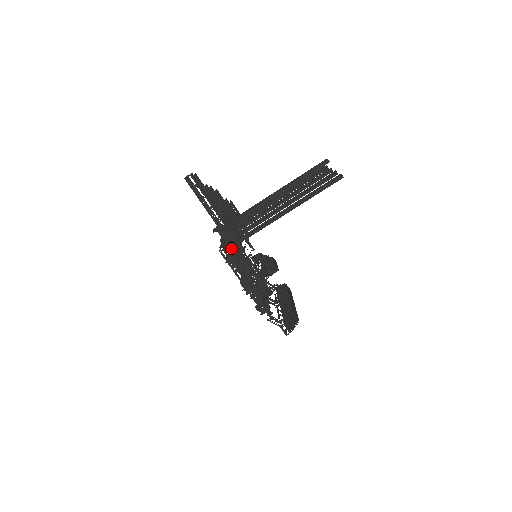
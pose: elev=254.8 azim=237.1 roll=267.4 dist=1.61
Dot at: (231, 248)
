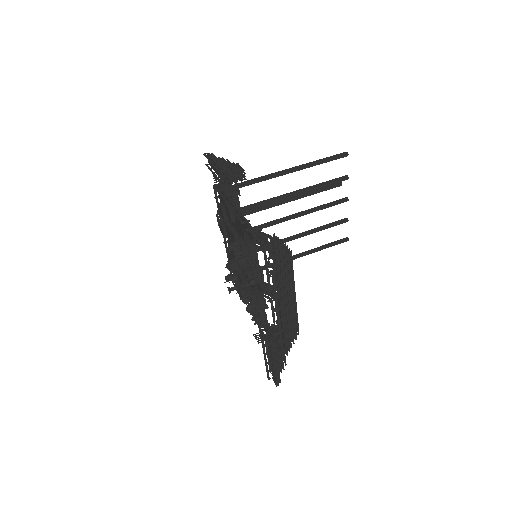
Dot at: (226, 187)
